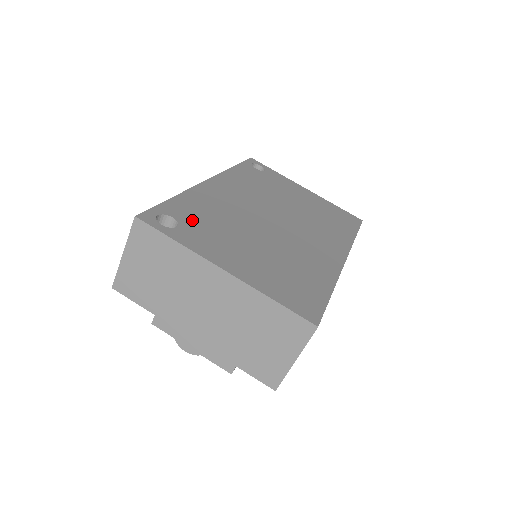
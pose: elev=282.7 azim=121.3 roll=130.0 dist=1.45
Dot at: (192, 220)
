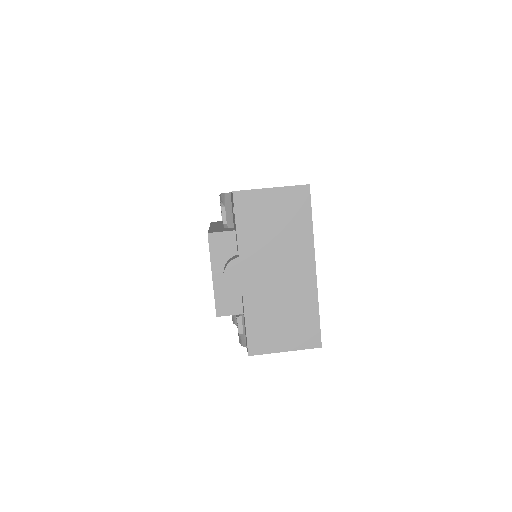
Dot at: occluded
